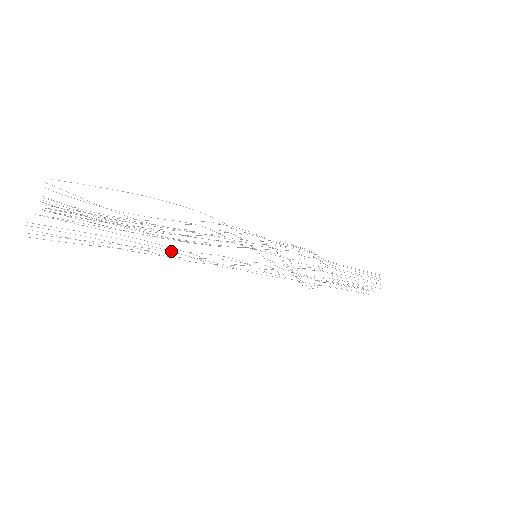
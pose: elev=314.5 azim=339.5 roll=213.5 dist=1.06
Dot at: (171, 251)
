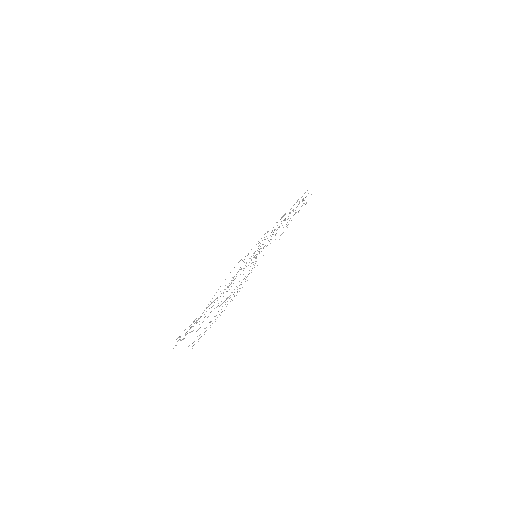
Dot at: occluded
